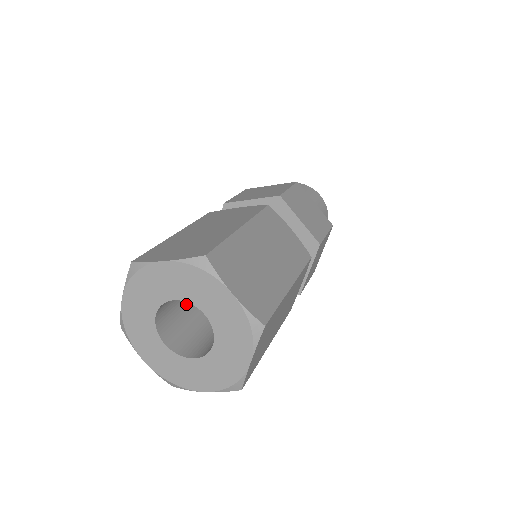
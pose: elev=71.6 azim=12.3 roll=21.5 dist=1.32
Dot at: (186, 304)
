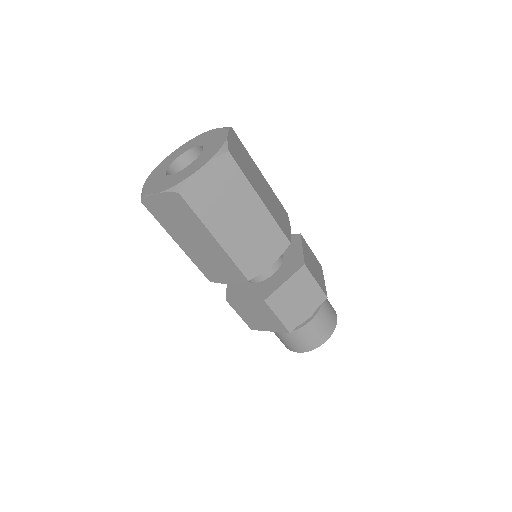
Dot at: occluded
